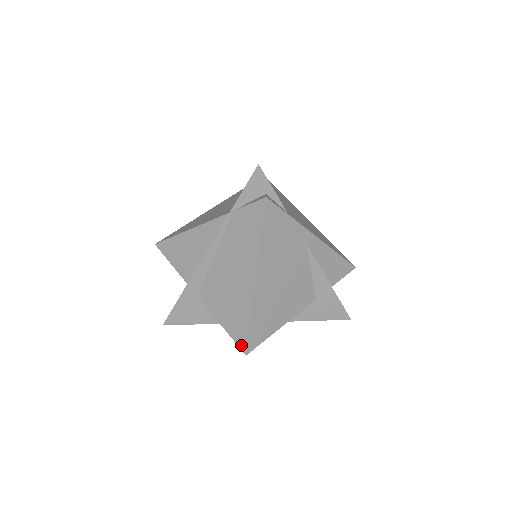
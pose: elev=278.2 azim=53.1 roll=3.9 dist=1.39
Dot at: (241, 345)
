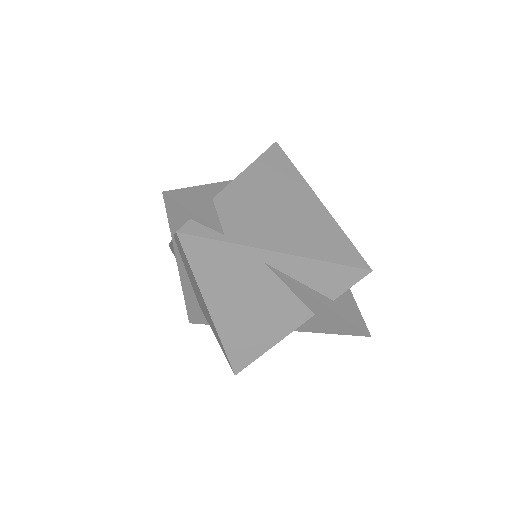
Dot at: (229, 364)
